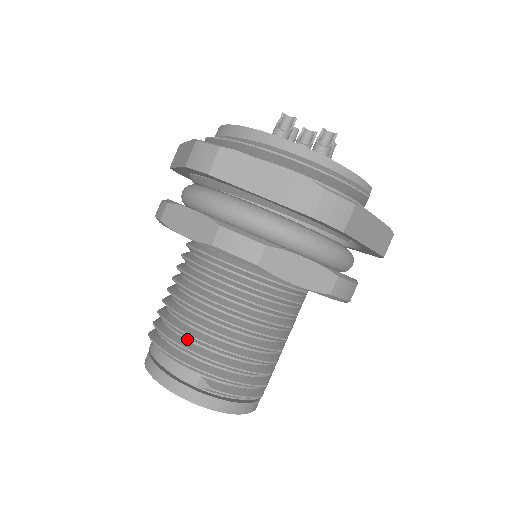
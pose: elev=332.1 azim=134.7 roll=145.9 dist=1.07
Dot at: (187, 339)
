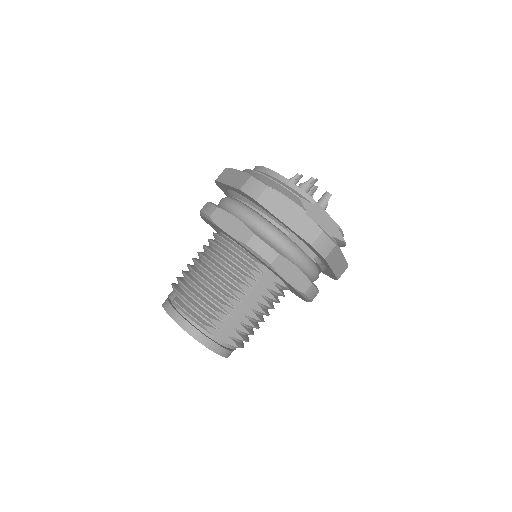
Dot at: (183, 278)
